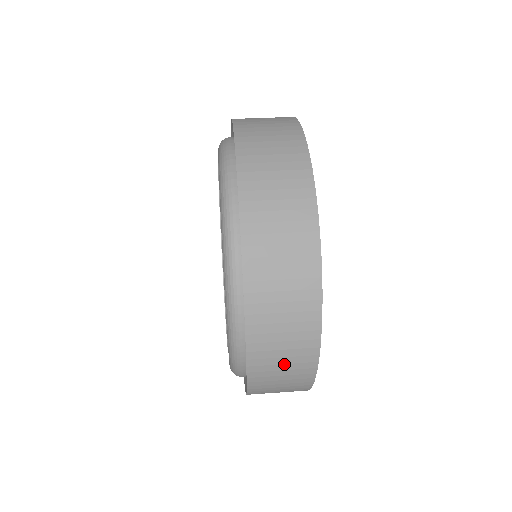
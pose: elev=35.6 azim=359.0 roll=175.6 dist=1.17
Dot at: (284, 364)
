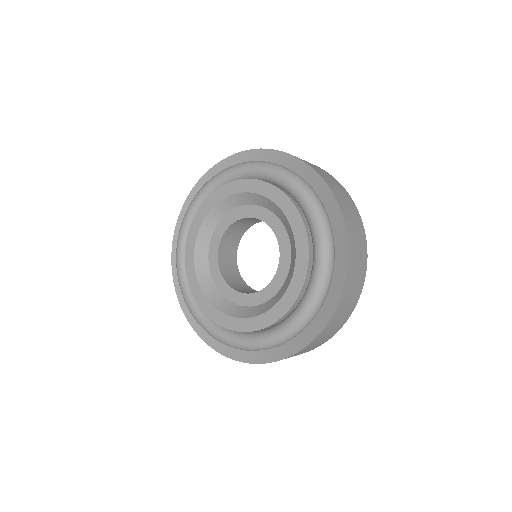
Dot at: (303, 352)
